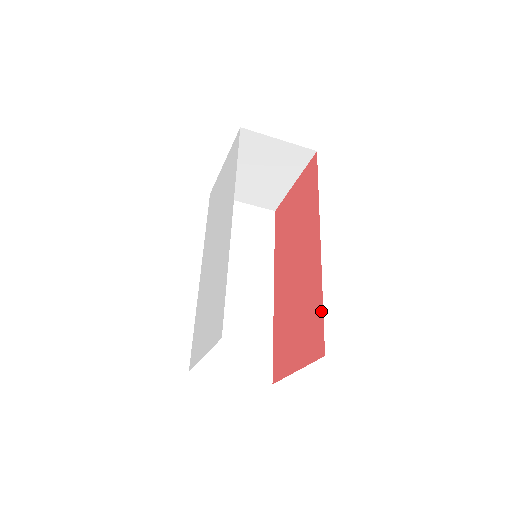
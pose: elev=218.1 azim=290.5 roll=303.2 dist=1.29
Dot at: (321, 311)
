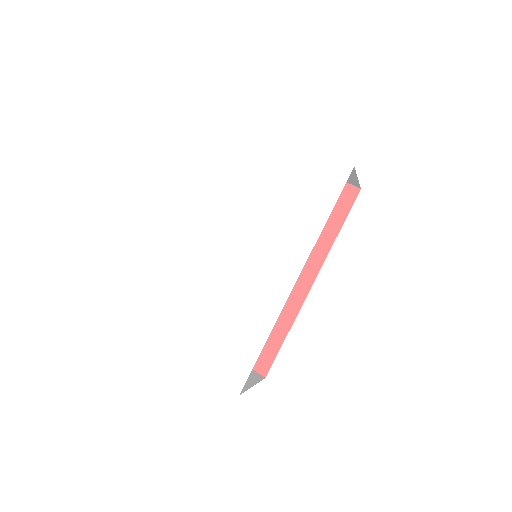
Dot at: (280, 343)
